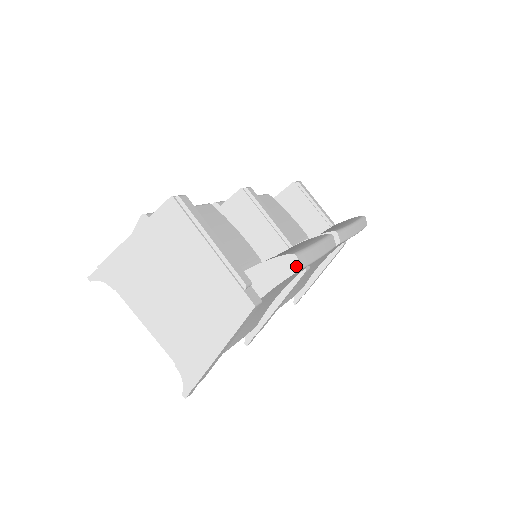
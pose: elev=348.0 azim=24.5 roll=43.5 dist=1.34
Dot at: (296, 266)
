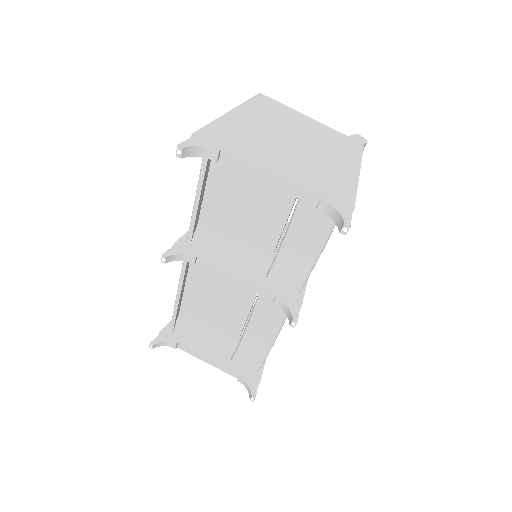
Dot at: (364, 139)
